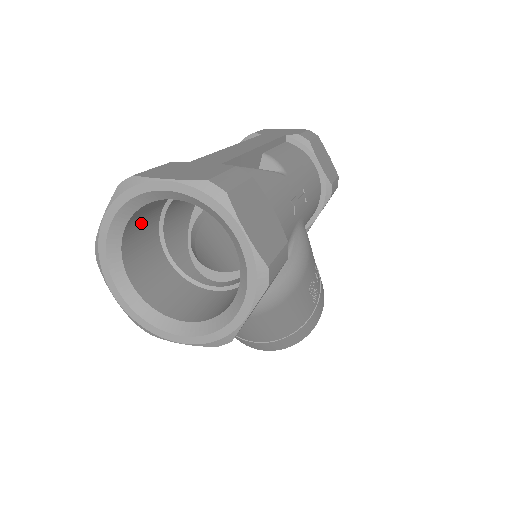
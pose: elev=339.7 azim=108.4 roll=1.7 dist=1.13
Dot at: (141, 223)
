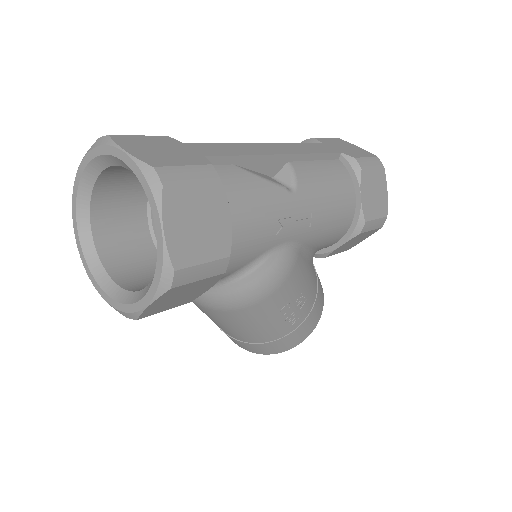
Dot at: (123, 180)
